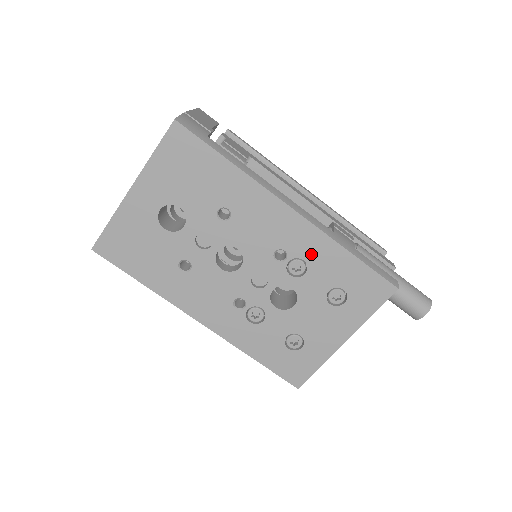
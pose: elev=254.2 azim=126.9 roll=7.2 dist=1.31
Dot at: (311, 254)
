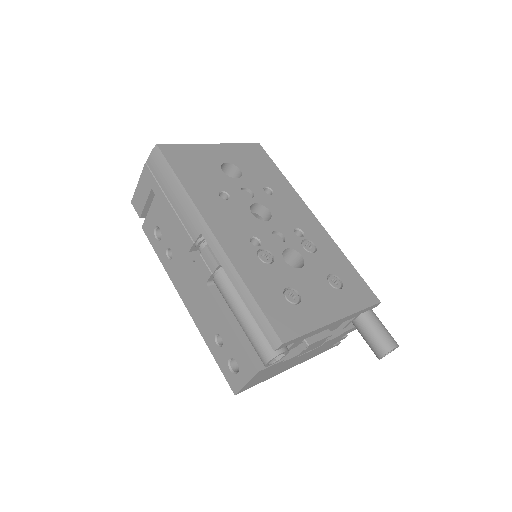
Dot at: (321, 245)
